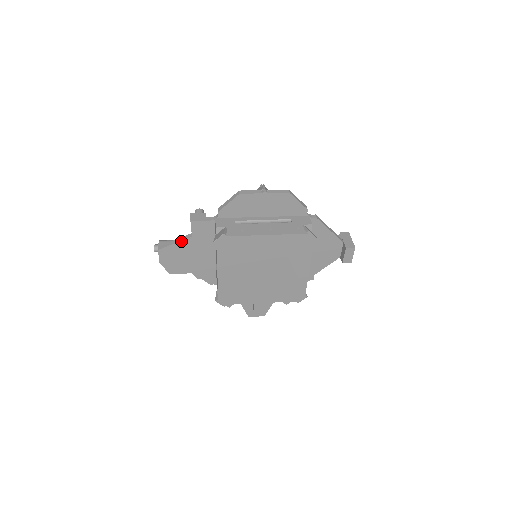
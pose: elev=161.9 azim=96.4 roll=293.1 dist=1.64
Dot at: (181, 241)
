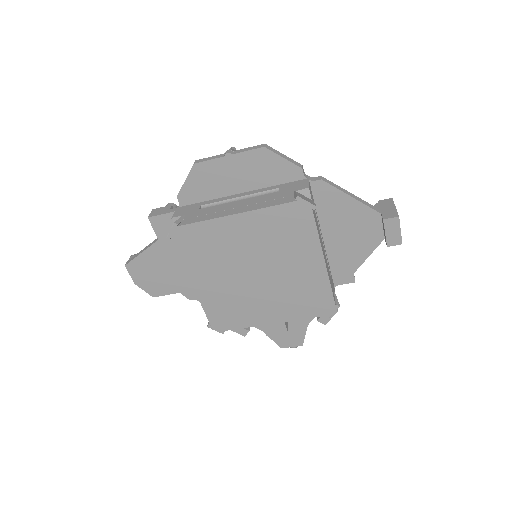
Dot at: (147, 249)
